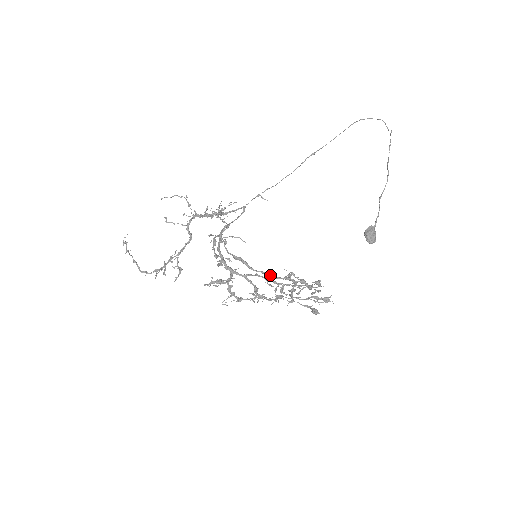
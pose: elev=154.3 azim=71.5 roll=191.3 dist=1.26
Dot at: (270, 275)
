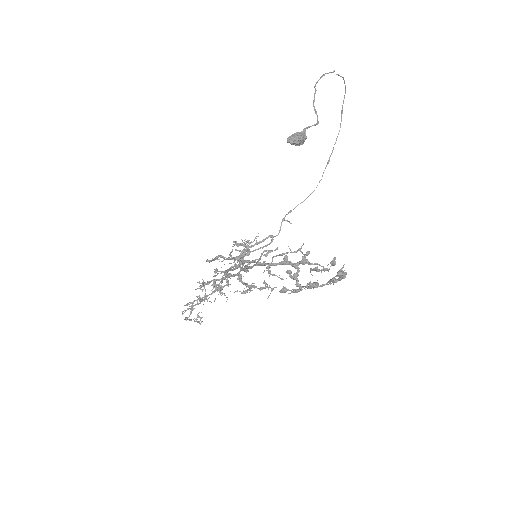
Dot at: occluded
